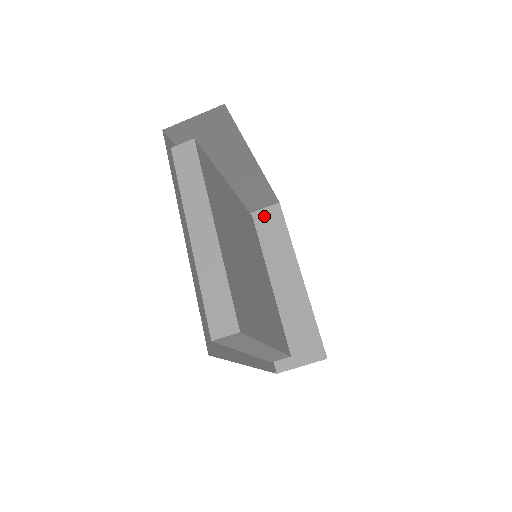
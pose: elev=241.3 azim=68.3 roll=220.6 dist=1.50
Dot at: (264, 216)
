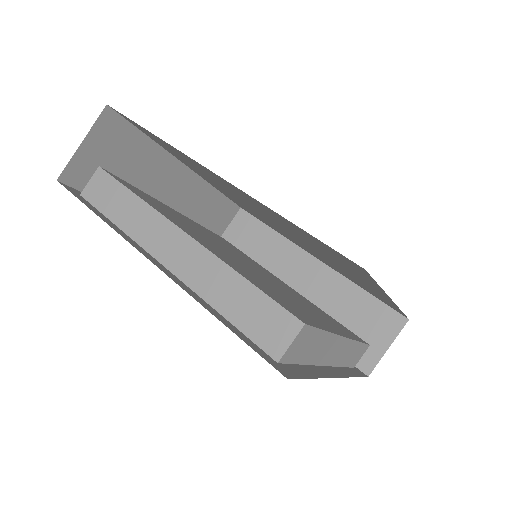
Dot at: (235, 231)
